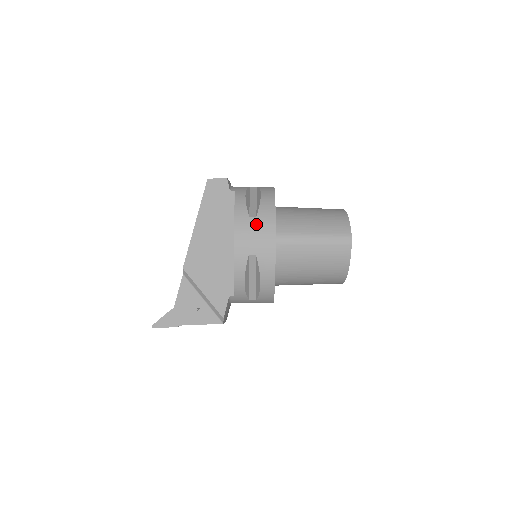
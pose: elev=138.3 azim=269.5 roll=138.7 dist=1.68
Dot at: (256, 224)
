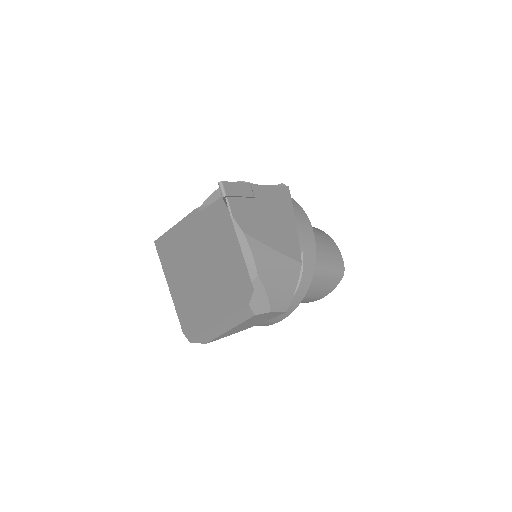
Dot at: occluded
